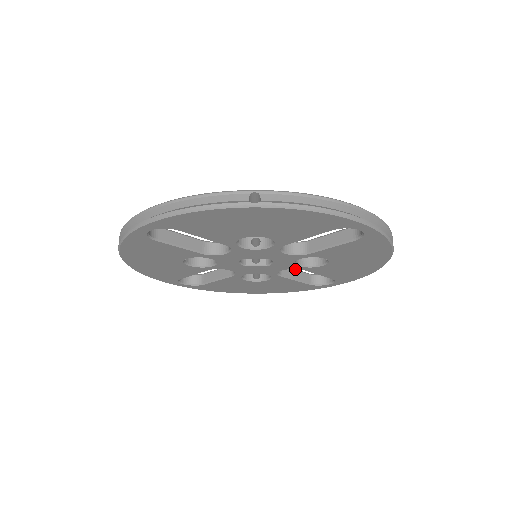
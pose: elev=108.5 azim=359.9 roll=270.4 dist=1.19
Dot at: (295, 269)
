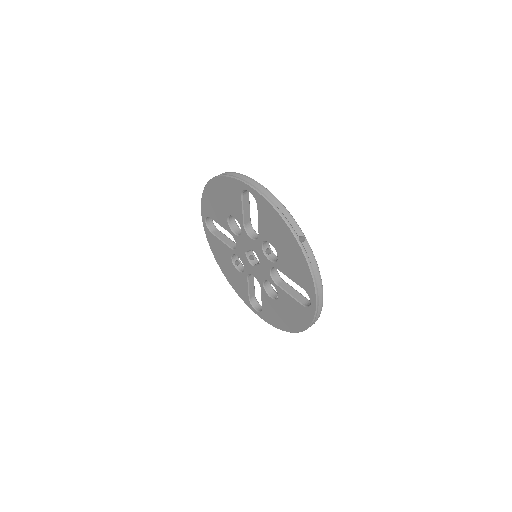
Dot at: (296, 290)
